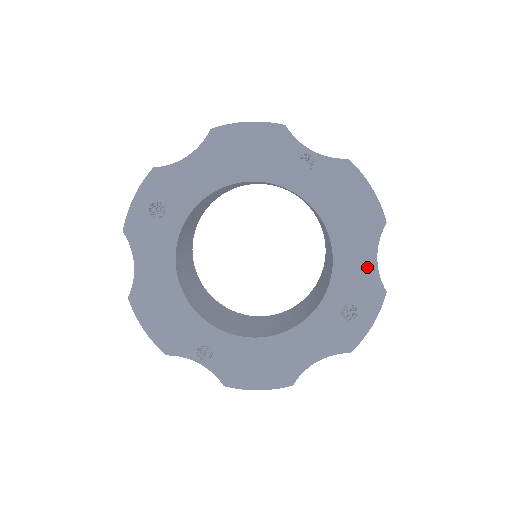
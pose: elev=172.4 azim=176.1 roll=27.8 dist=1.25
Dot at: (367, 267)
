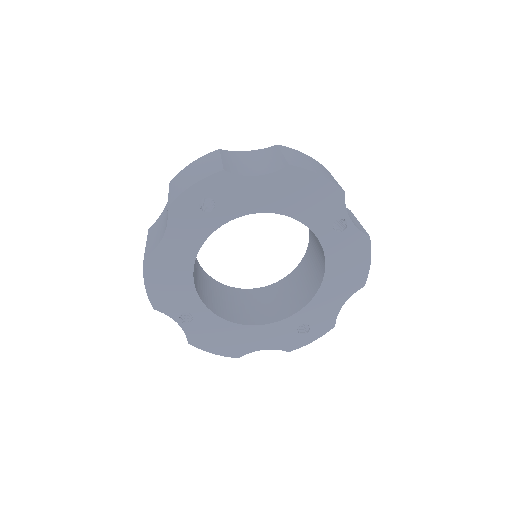
Dot at: (334, 307)
